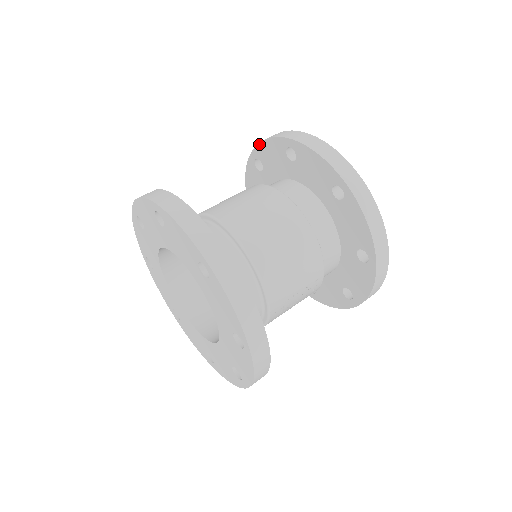
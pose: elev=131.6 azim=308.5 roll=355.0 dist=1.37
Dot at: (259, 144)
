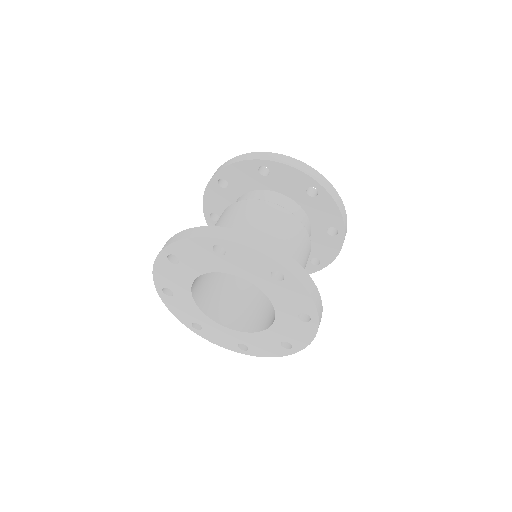
Dot at: (226, 167)
